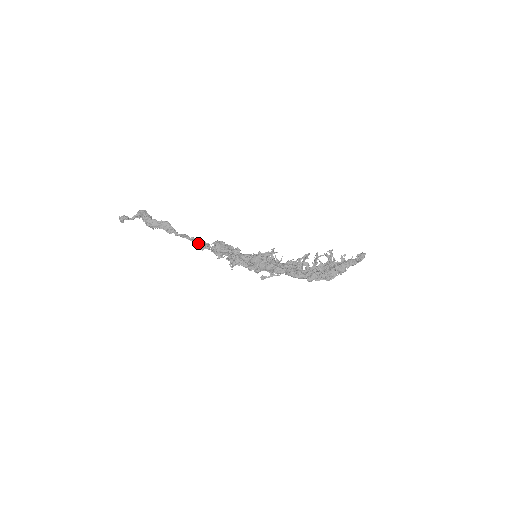
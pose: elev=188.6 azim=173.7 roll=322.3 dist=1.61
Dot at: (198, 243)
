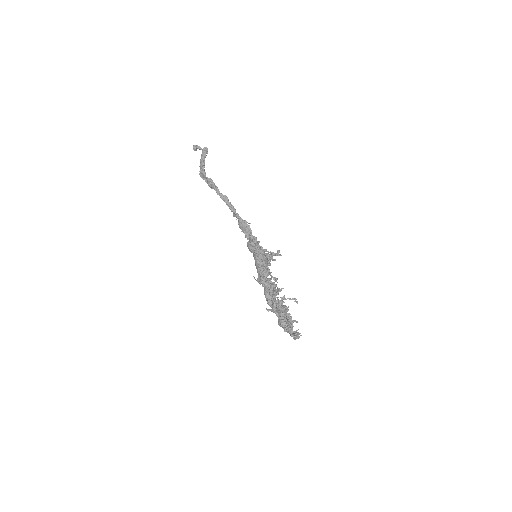
Dot at: (231, 210)
